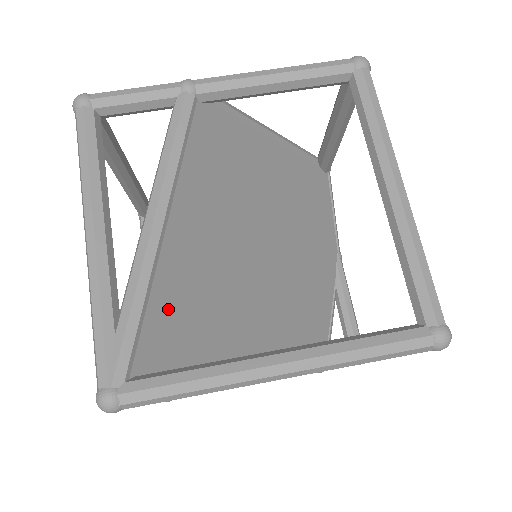
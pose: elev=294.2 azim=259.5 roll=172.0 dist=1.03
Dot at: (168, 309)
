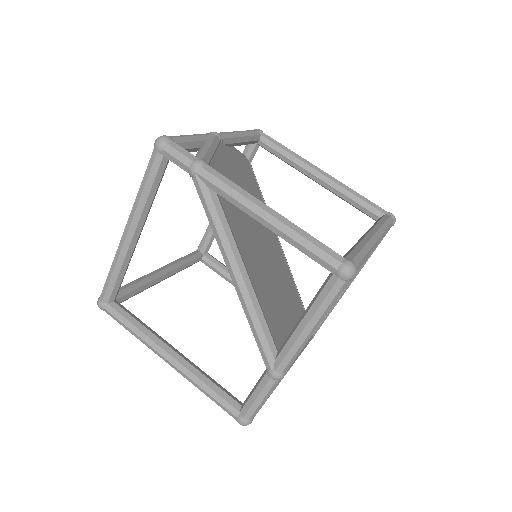
Dot at: occluded
